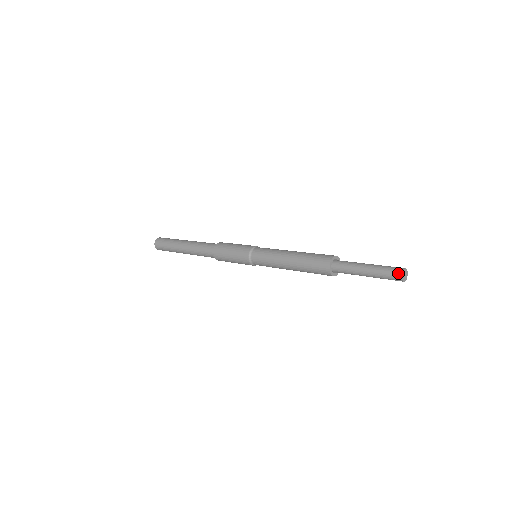
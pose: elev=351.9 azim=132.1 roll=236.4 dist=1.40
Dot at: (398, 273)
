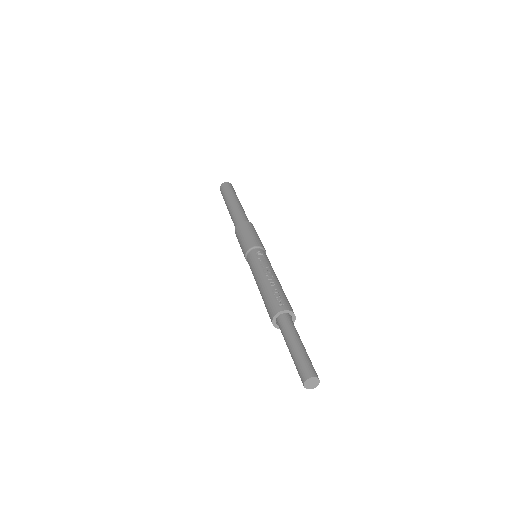
Dot at: (302, 382)
